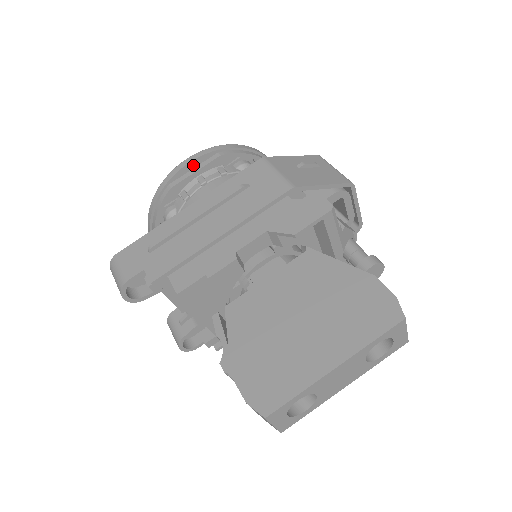
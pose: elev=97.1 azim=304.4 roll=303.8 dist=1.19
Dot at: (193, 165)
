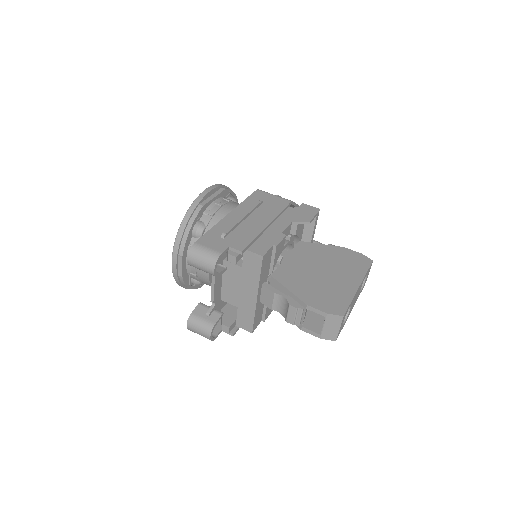
Dot at: (211, 193)
